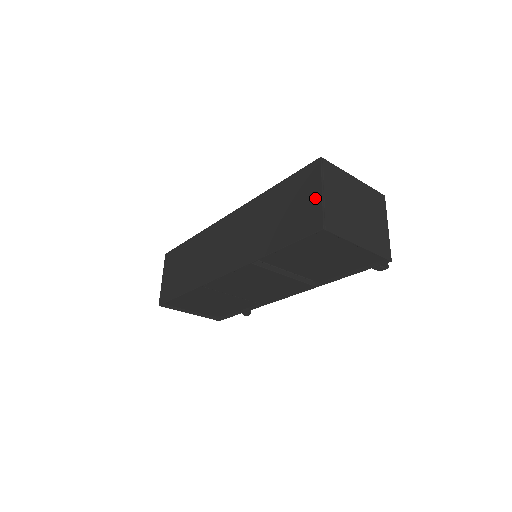
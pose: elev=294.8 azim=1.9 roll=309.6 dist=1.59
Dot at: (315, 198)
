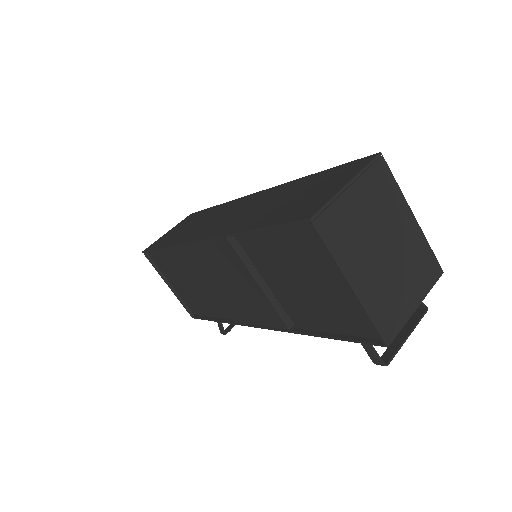
Dot at: (335, 188)
